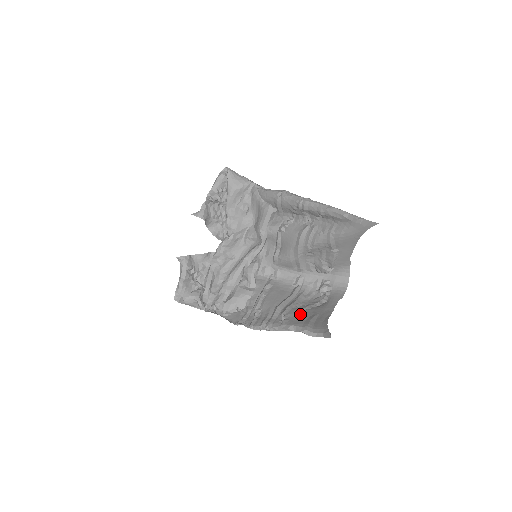
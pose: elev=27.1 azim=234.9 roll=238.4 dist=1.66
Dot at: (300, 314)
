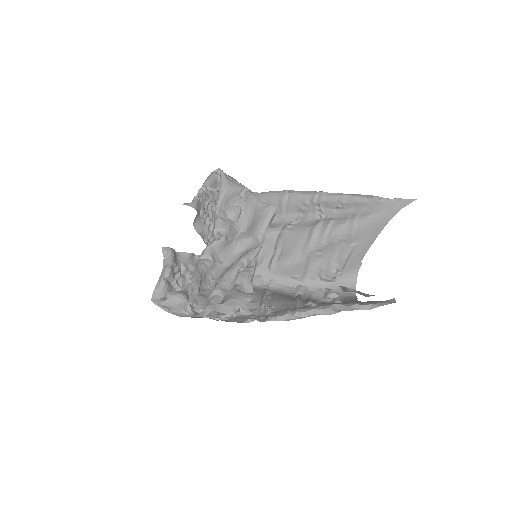
Dot at: occluded
